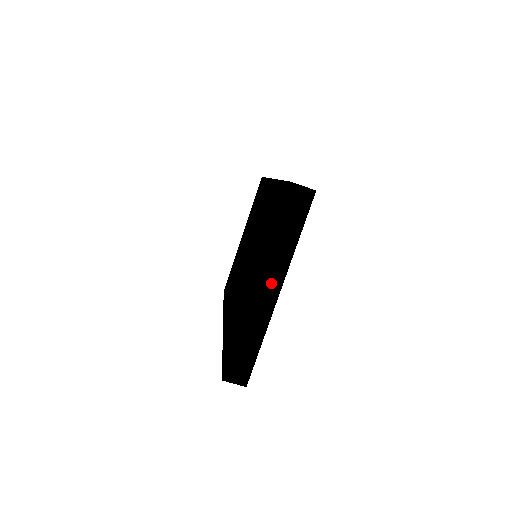
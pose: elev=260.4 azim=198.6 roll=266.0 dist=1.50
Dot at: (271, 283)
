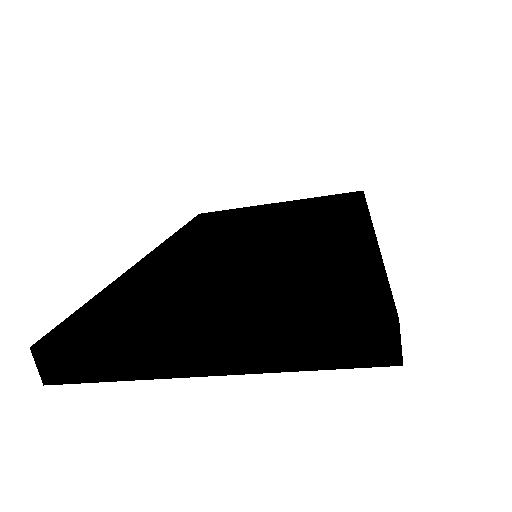
Dot at: (213, 357)
